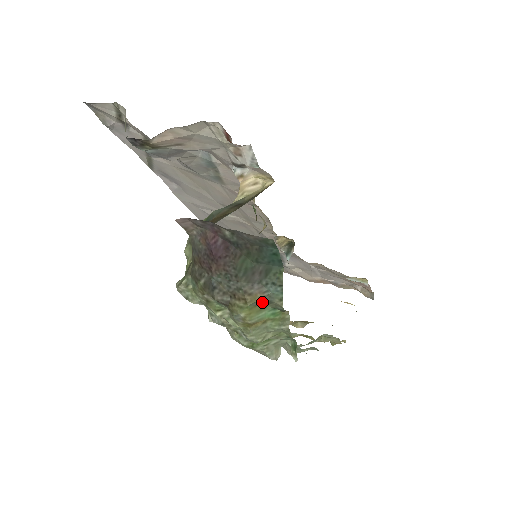
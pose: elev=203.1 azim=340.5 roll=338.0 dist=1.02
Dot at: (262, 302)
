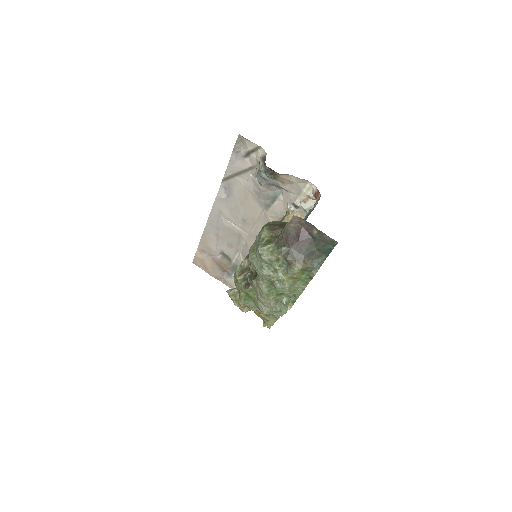
Dot at: (307, 269)
